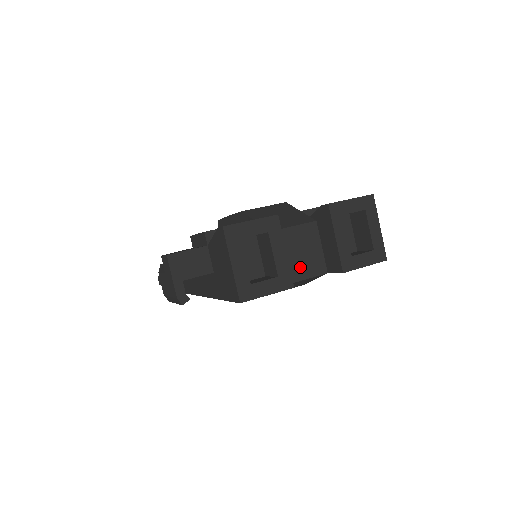
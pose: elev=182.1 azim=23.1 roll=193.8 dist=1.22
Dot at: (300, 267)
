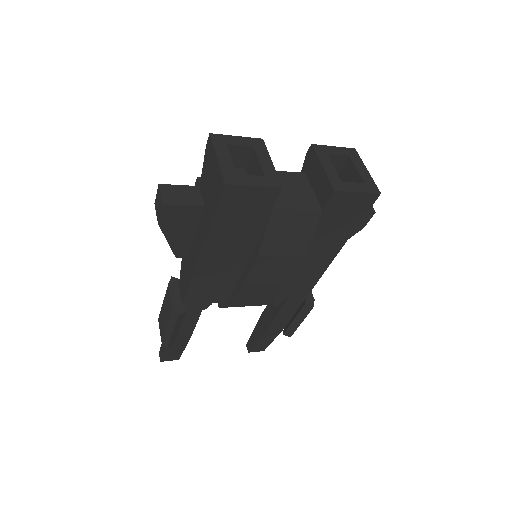
Dot at: (292, 200)
